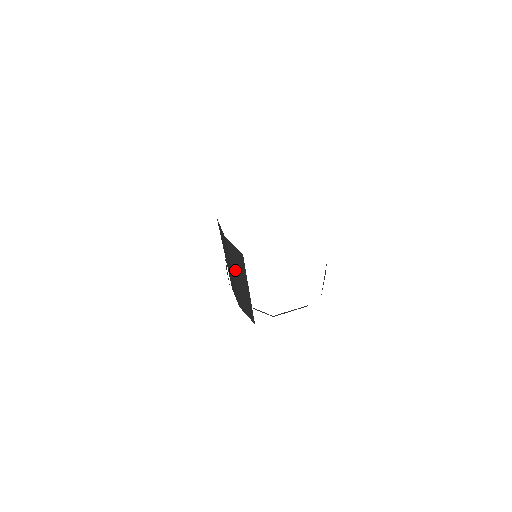
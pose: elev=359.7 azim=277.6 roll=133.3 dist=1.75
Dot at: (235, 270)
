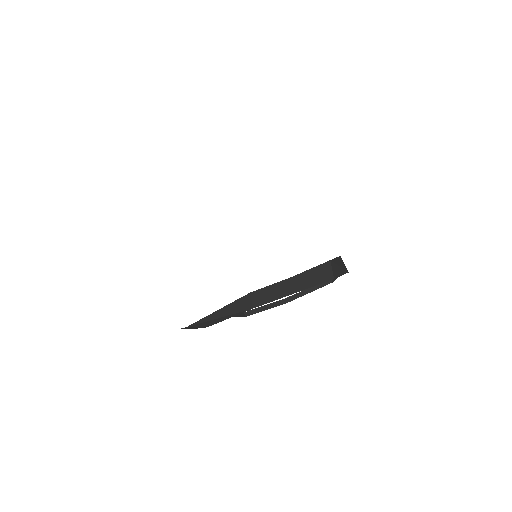
Dot at: occluded
